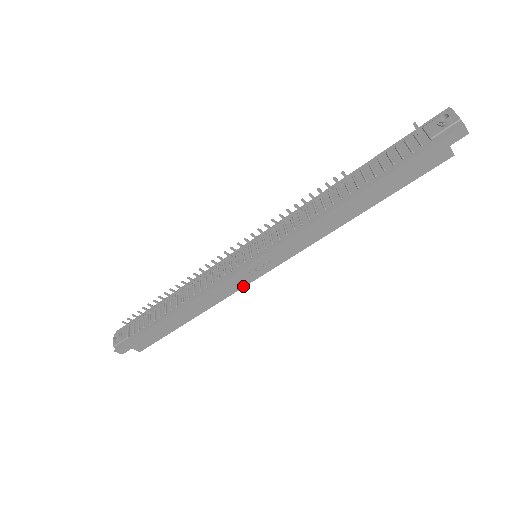
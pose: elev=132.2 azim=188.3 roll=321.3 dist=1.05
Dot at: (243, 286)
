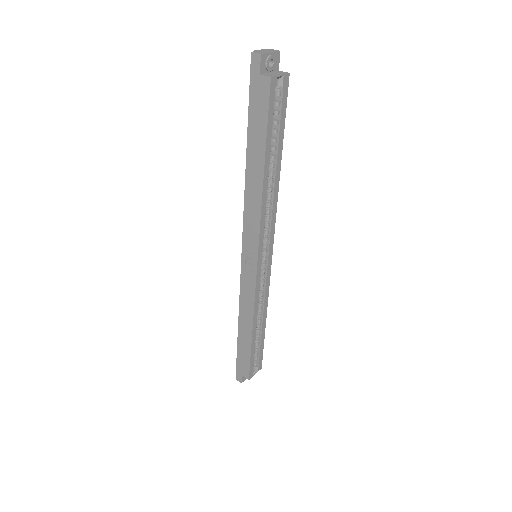
Dot at: (255, 286)
